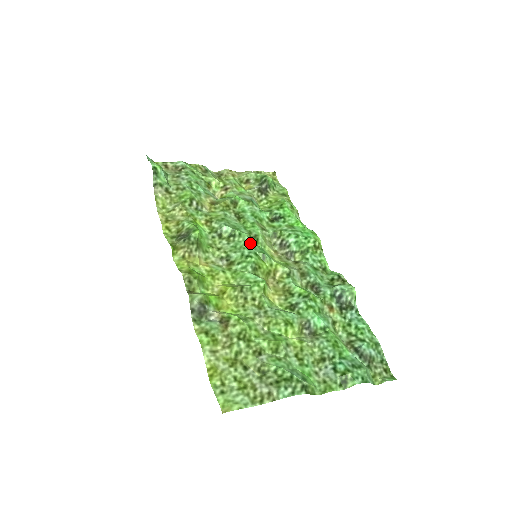
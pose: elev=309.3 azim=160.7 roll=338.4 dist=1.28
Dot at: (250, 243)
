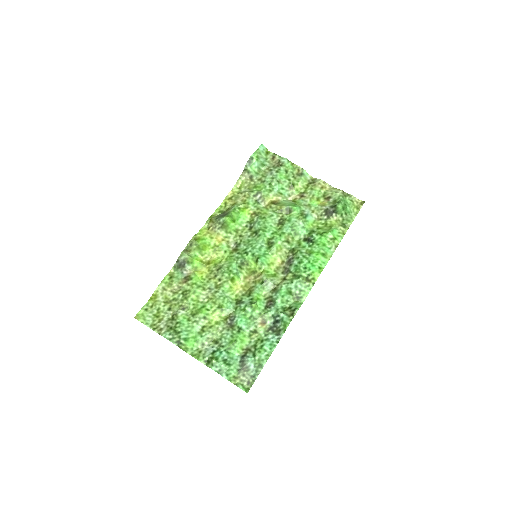
Dot at: (259, 245)
